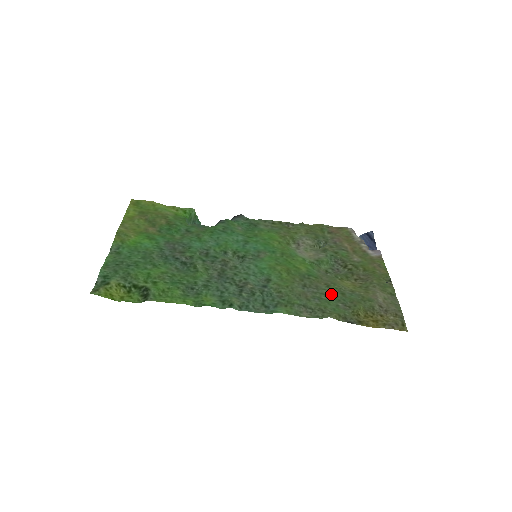
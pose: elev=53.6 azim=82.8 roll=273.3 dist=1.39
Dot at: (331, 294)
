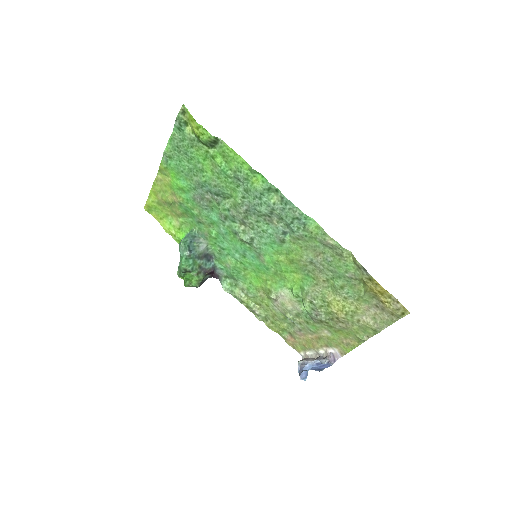
Dot at: (335, 276)
